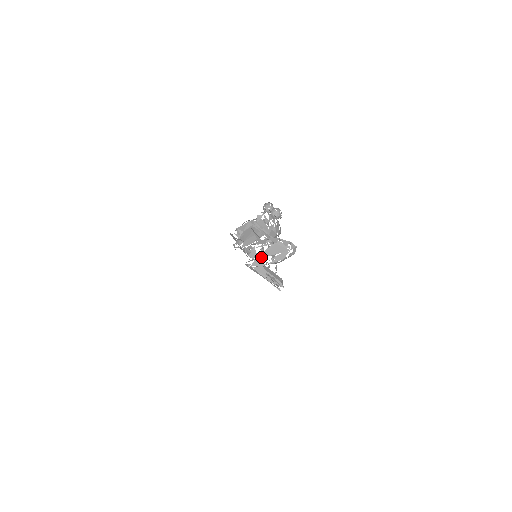
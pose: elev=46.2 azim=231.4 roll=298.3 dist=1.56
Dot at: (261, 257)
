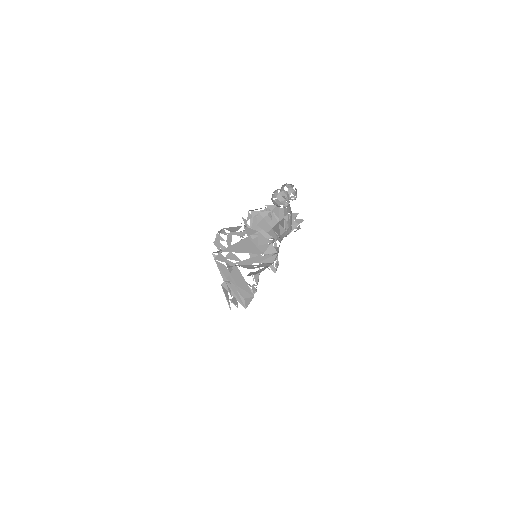
Dot at: (227, 250)
